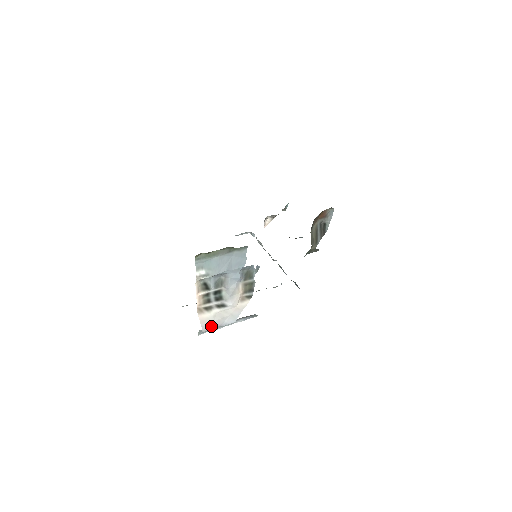
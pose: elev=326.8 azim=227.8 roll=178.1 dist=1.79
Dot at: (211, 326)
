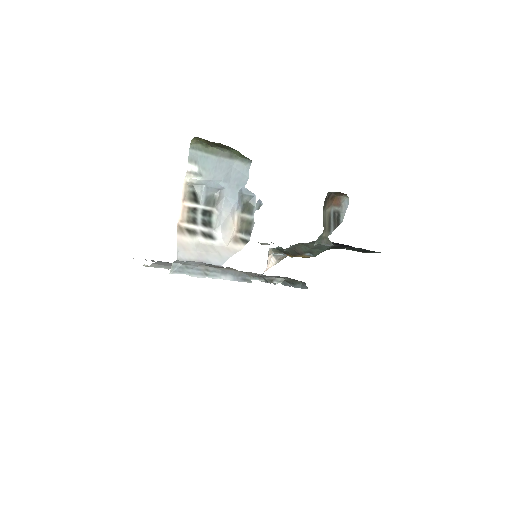
Dot at: (190, 257)
